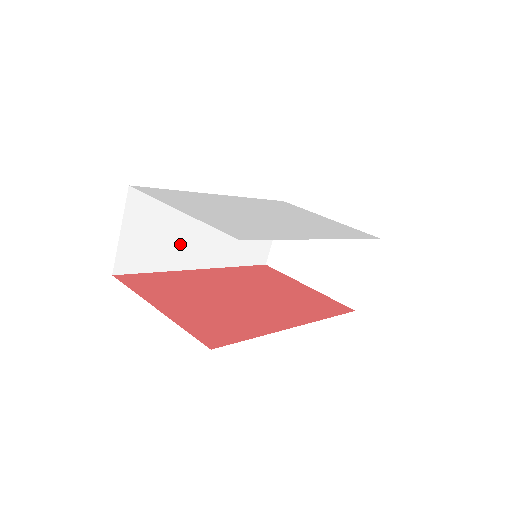
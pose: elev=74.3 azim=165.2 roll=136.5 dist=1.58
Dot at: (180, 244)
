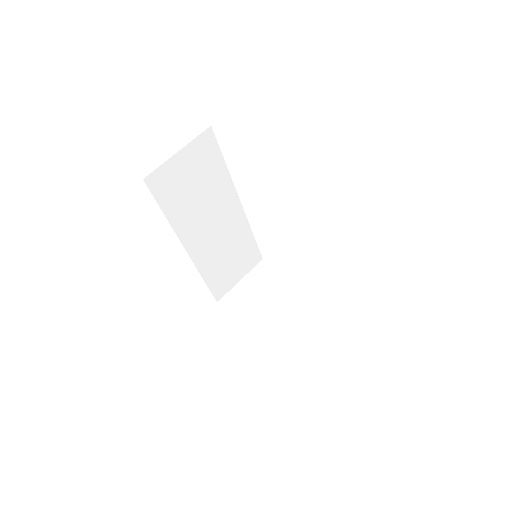
Dot at: (194, 211)
